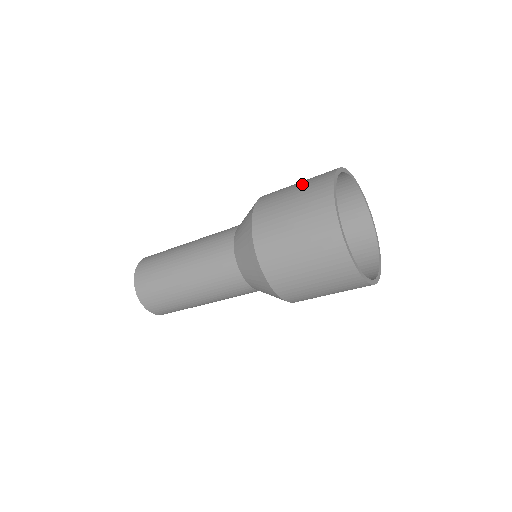
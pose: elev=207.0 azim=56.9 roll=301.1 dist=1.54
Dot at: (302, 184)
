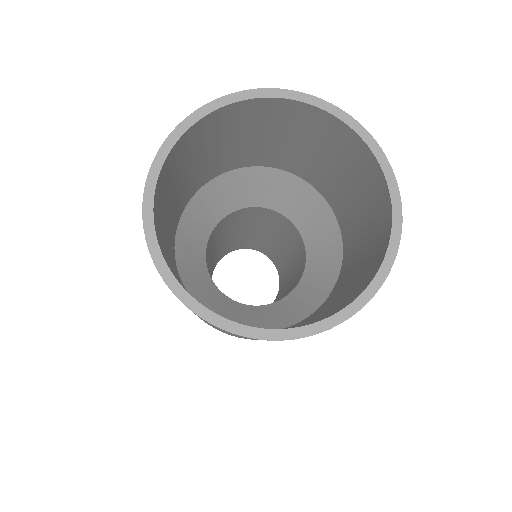
Dot at: occluded
